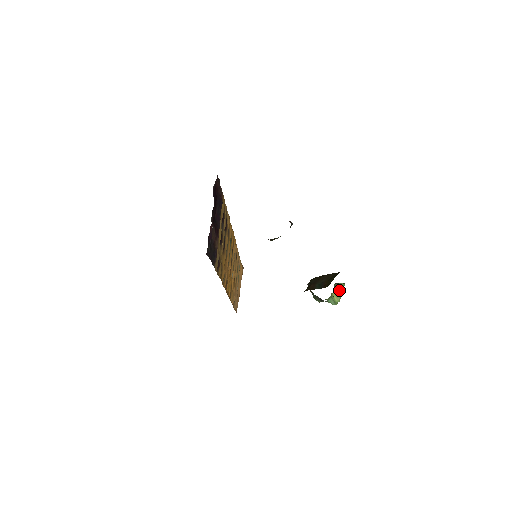
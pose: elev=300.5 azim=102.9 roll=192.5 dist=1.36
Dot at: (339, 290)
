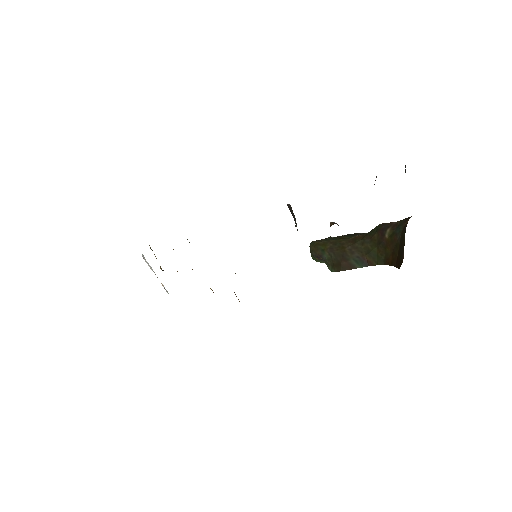
Dot at: occluded
